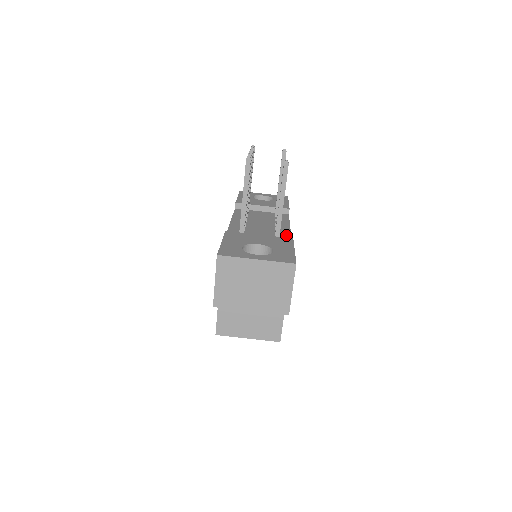
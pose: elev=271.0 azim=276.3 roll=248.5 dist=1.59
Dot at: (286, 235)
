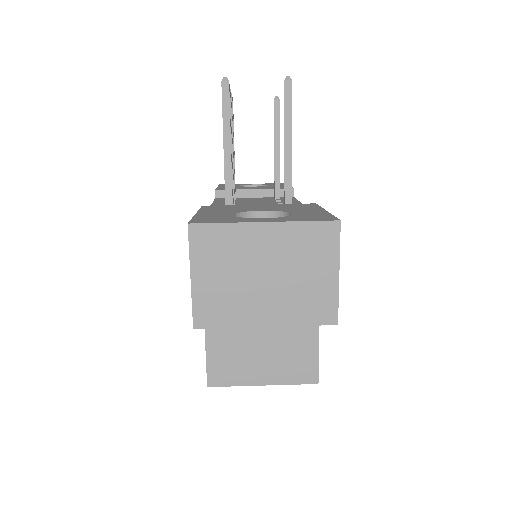
Dot at: occluded
